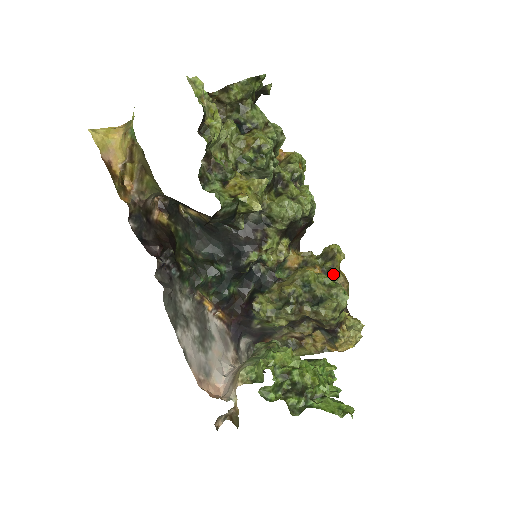
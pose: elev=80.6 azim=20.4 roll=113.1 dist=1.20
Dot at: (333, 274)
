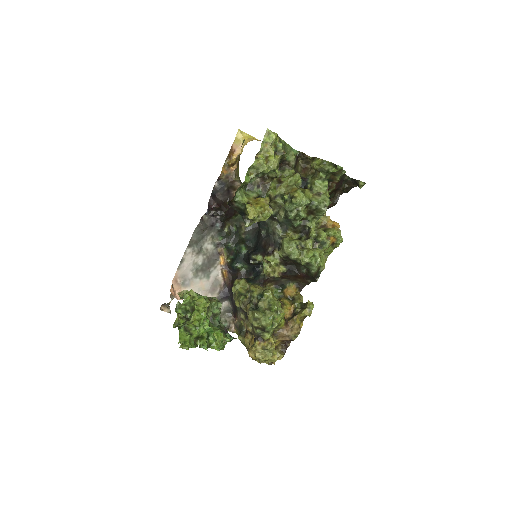
Dot at: (294, 316)
